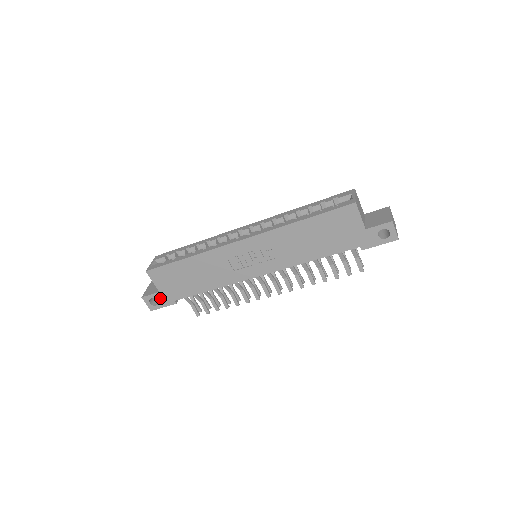
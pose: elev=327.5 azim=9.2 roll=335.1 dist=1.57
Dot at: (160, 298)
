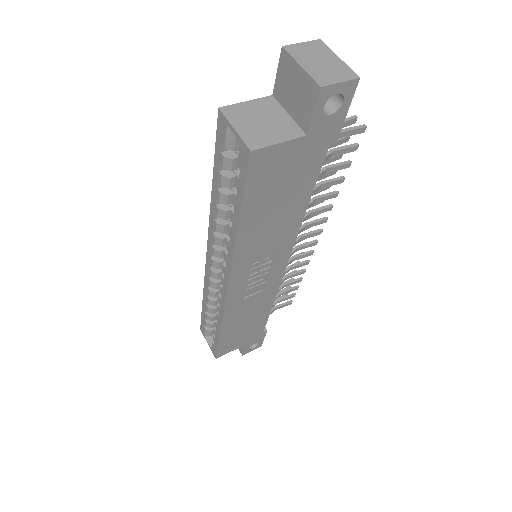
Dot at: (252, 343)
